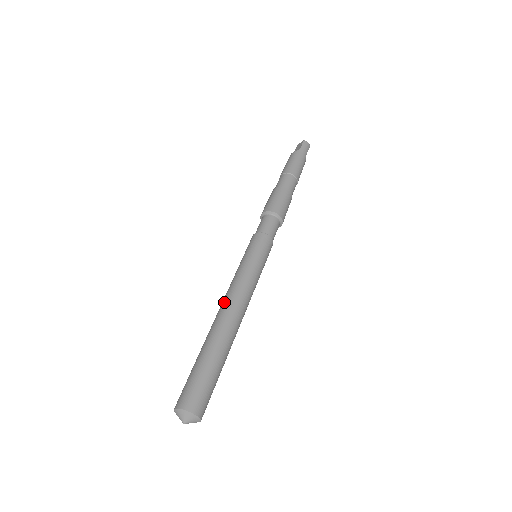
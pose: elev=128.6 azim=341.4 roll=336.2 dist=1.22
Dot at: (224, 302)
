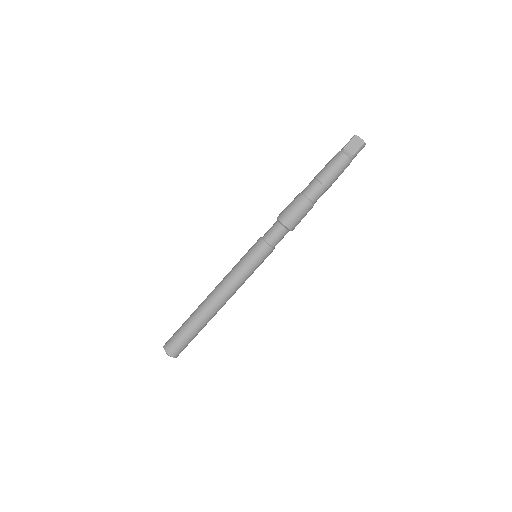
Dot at: (219, 296)
